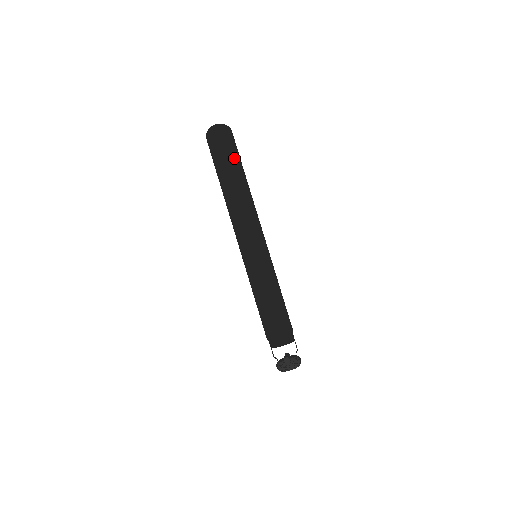
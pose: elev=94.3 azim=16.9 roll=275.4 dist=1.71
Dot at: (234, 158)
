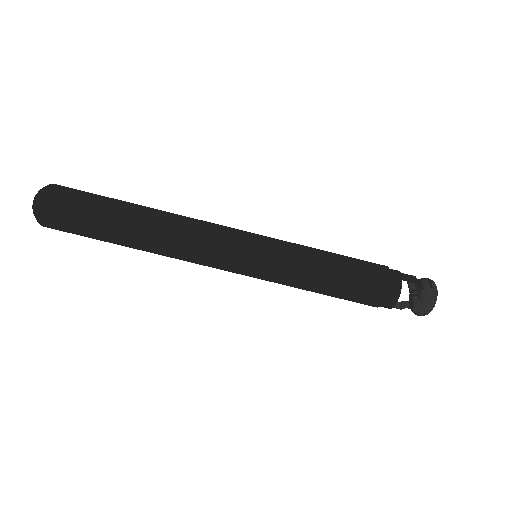
Dot at: (95, 217)
